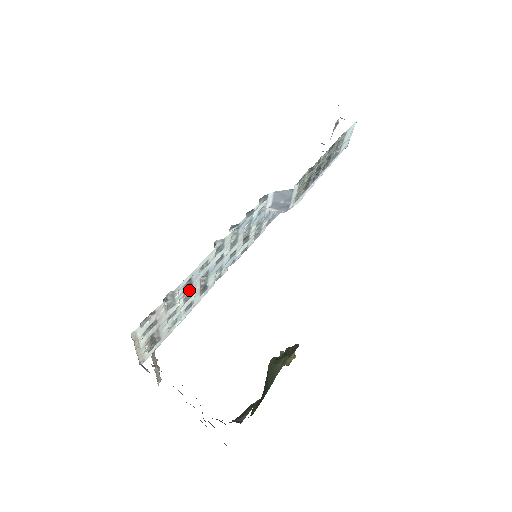
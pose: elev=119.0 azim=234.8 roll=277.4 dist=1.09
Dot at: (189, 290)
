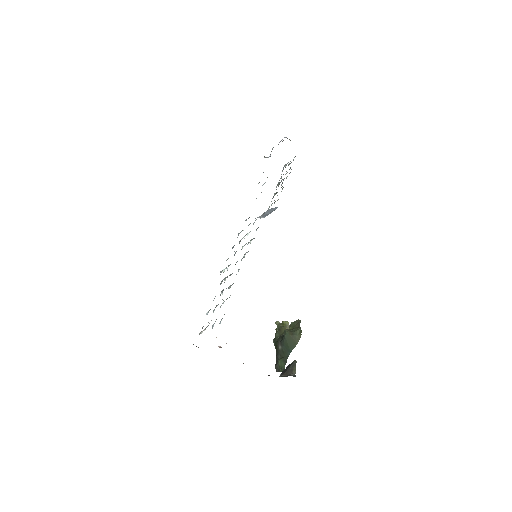
Dot at: (226, 288)
